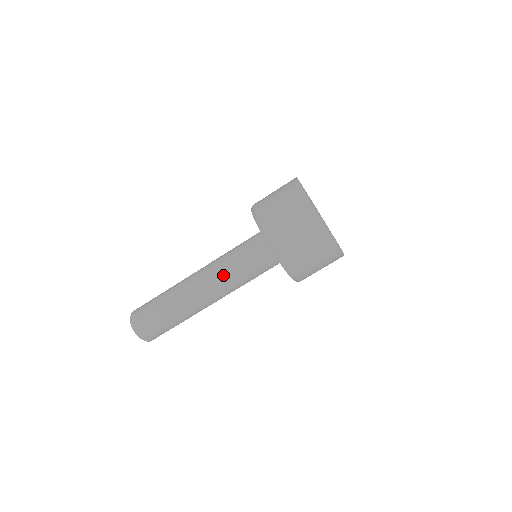
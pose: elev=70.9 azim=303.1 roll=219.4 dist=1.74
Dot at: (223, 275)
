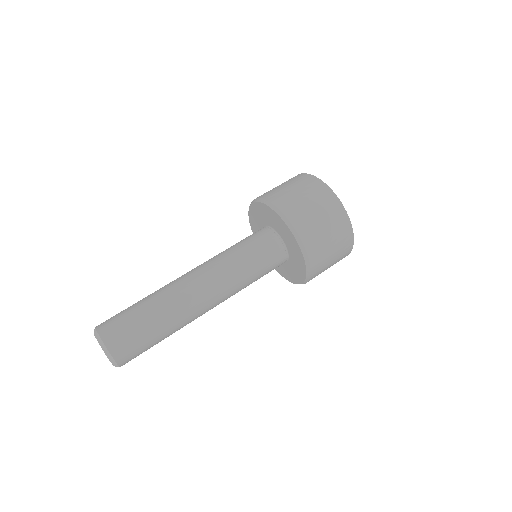
Dot at: (218, 260)
